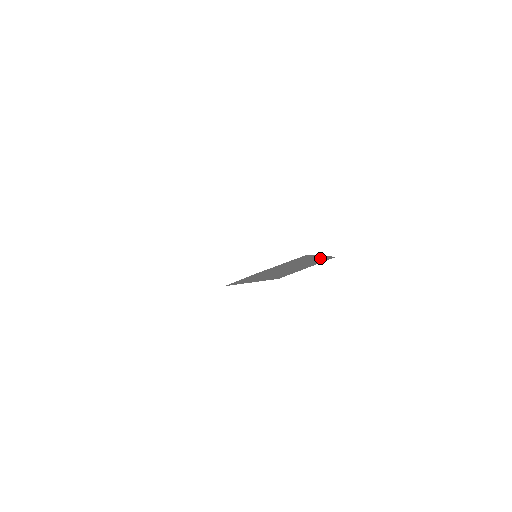
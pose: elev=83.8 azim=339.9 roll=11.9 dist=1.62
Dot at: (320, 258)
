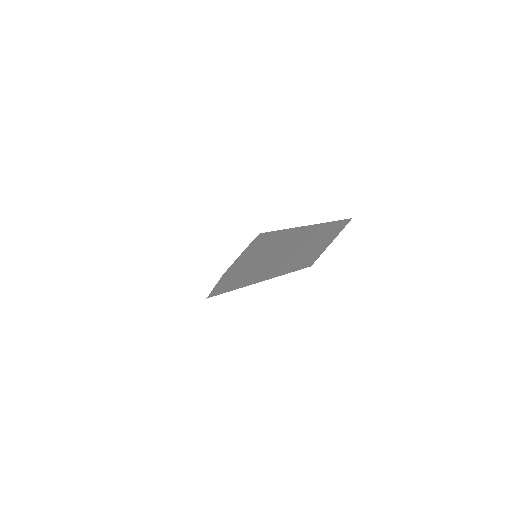
Dot at: (316, 228)
